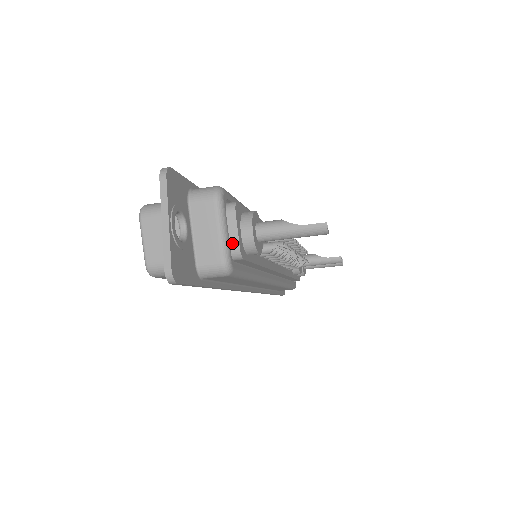
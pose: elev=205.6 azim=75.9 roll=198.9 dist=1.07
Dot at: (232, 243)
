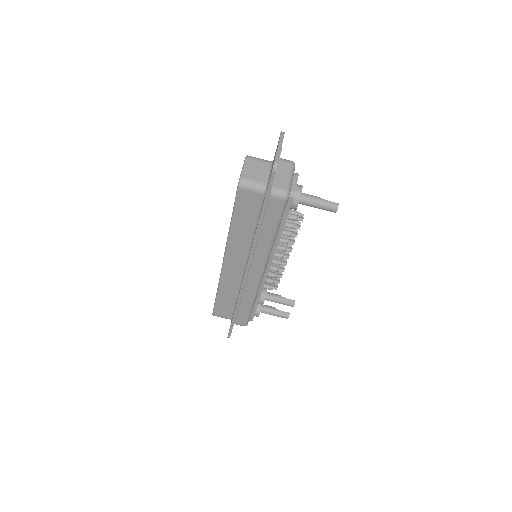
Dot at: (292, 187)
